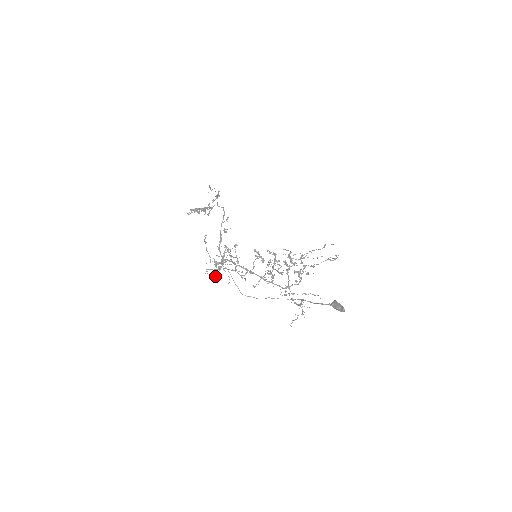
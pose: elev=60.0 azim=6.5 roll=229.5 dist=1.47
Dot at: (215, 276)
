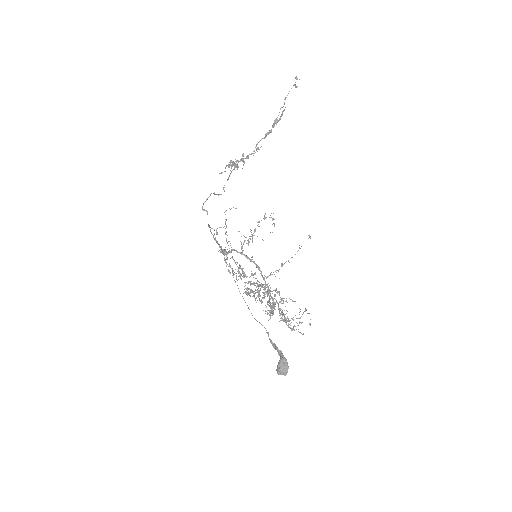
Dot at: occluded
